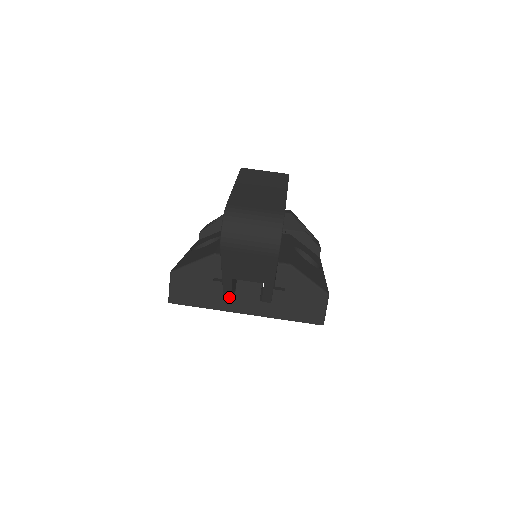
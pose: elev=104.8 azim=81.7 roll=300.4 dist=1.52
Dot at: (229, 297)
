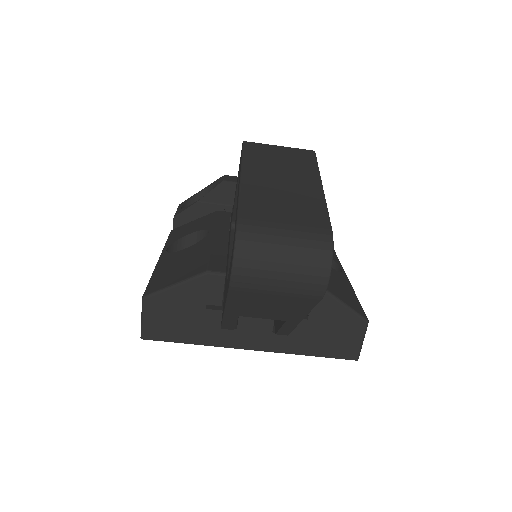
Dot at: (229, 329)
